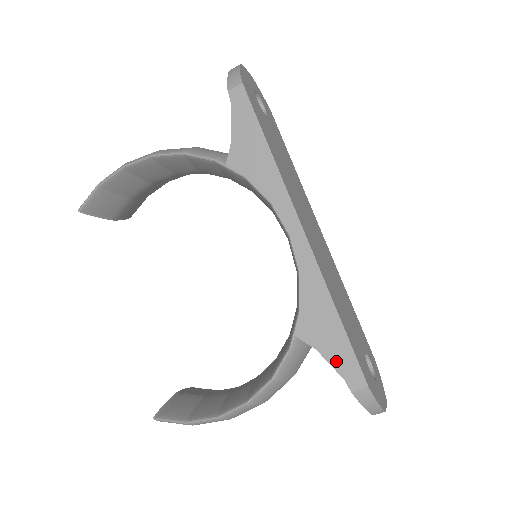
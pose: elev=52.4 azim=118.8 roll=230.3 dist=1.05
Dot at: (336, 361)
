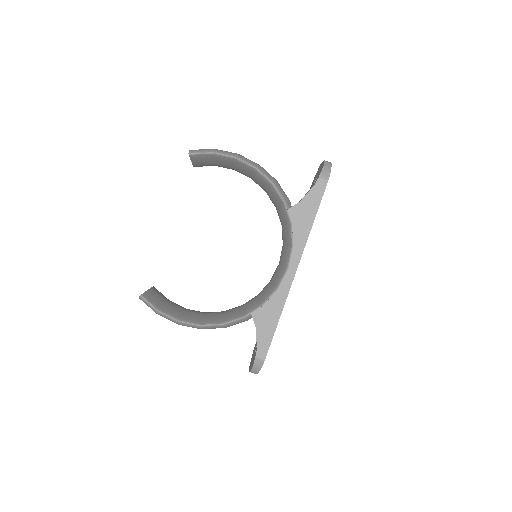
Dot at: (260, 339)
